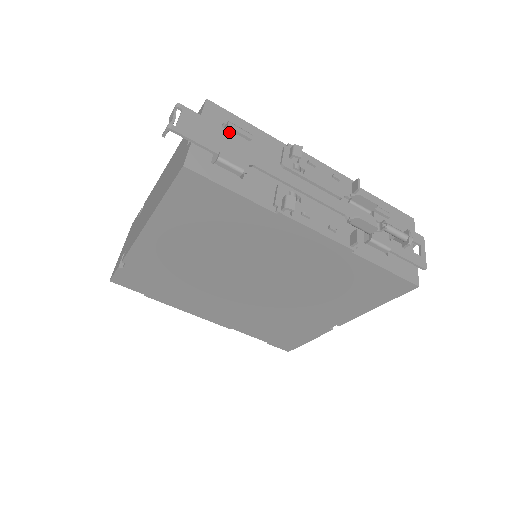
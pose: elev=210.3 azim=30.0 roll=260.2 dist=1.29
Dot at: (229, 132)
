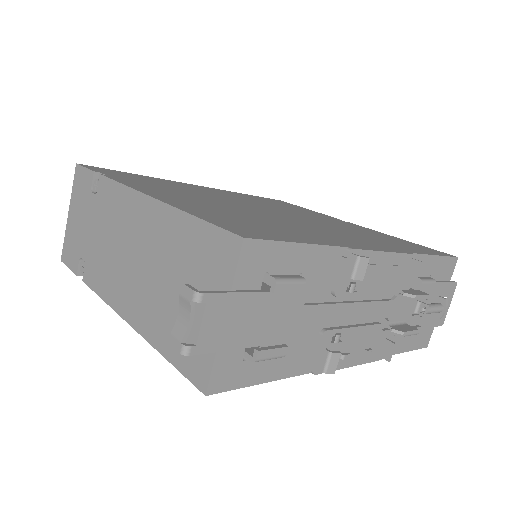
Dot at: (273, 294)
